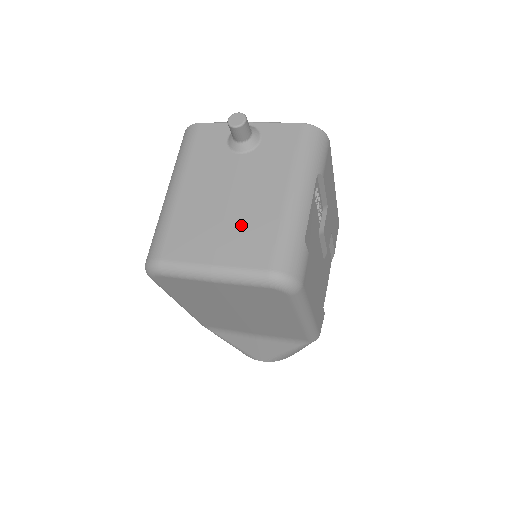
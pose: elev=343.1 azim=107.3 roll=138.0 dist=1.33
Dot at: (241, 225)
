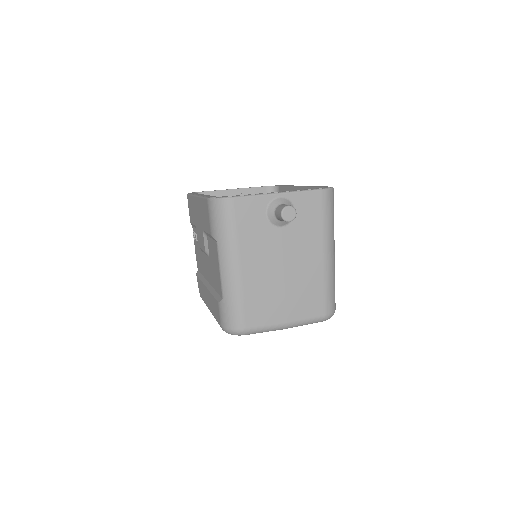
Dot at: (299, 289)
